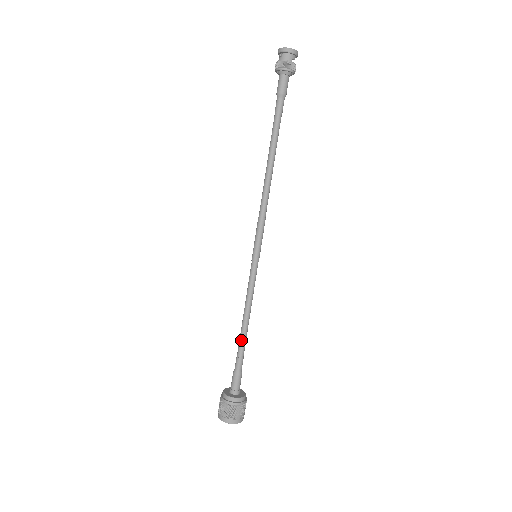
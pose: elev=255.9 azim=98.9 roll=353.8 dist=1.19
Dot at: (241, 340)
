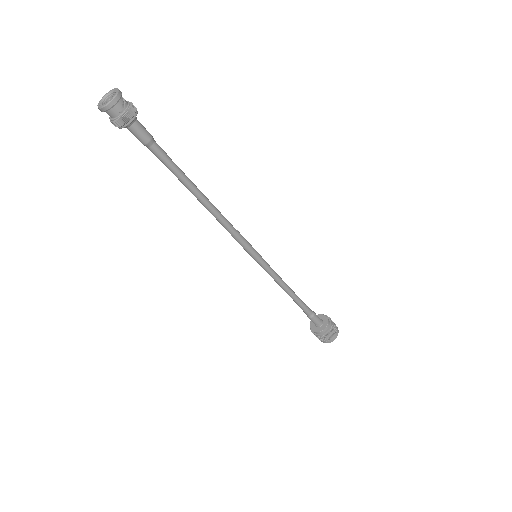
Dot at: (295, 302)
